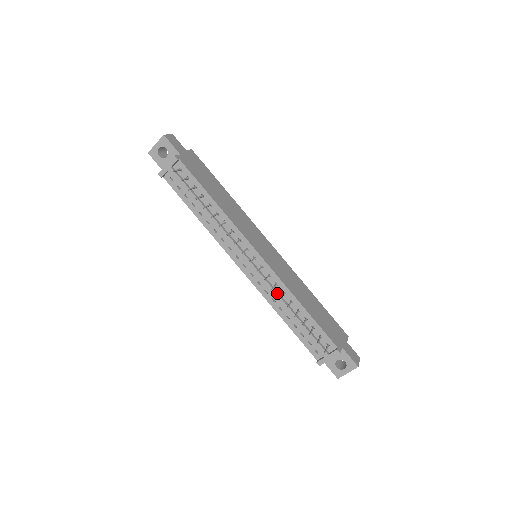
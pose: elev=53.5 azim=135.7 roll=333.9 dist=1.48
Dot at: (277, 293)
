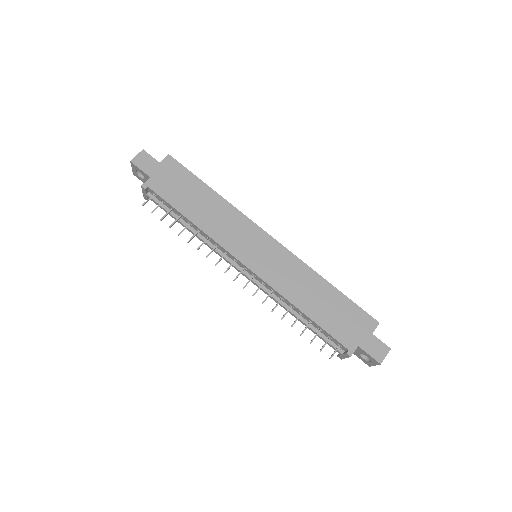
Dot at: (276, 299)
